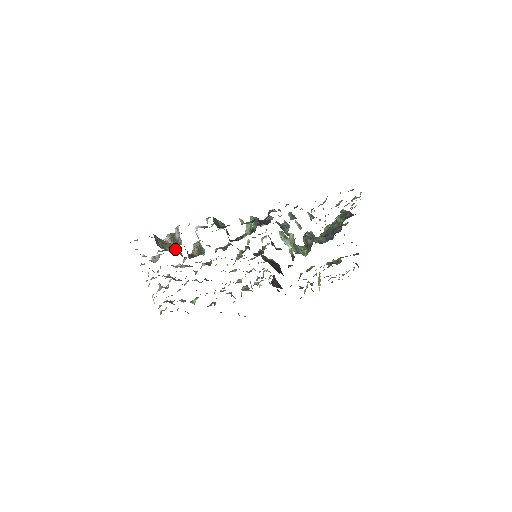
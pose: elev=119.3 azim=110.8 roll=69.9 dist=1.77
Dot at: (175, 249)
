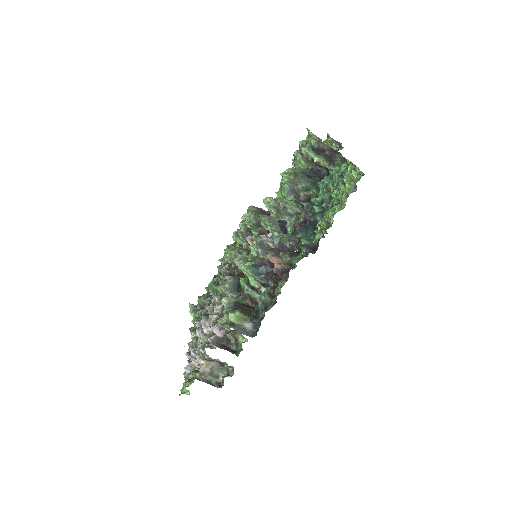
Dot at: (227, 367)
